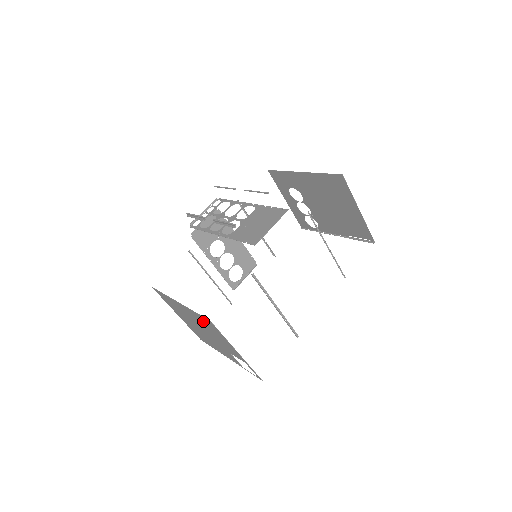
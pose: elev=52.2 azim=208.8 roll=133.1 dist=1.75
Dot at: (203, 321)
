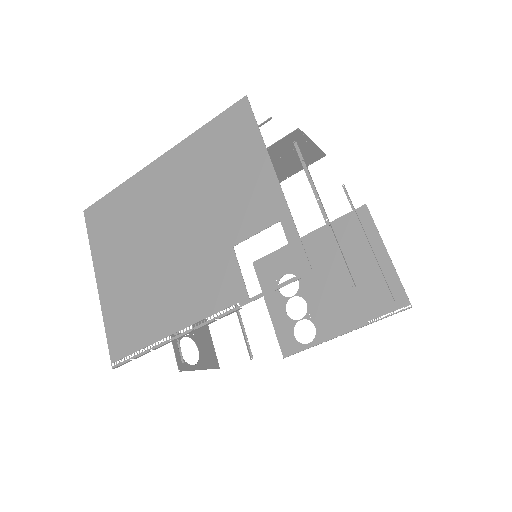
Dot at: (212, 145)
